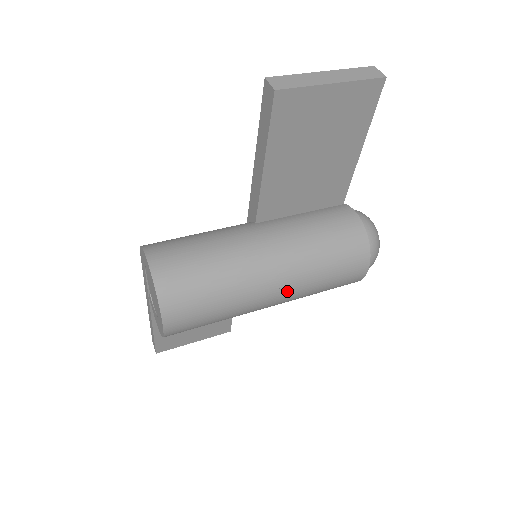
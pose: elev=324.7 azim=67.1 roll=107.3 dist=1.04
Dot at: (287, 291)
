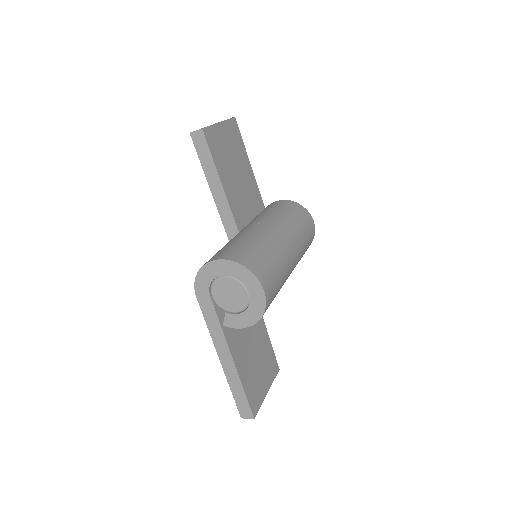
Dot at: (294, 242)
